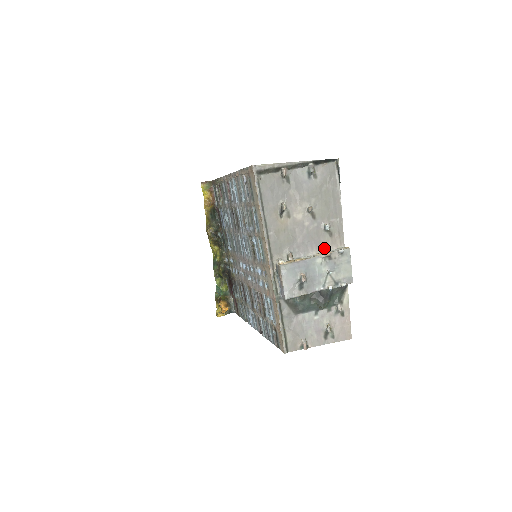
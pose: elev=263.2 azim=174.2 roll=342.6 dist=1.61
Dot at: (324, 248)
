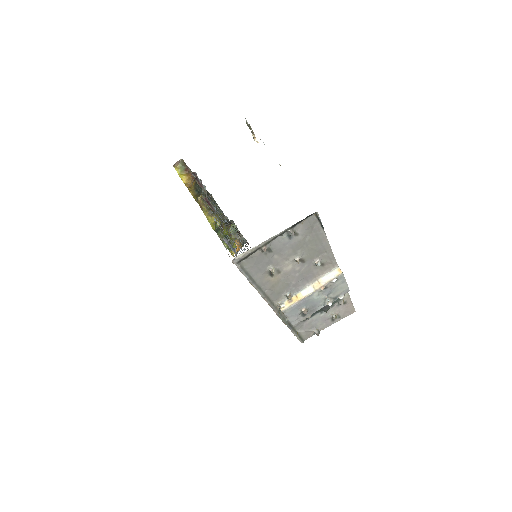
Dot at: (318, 276)
